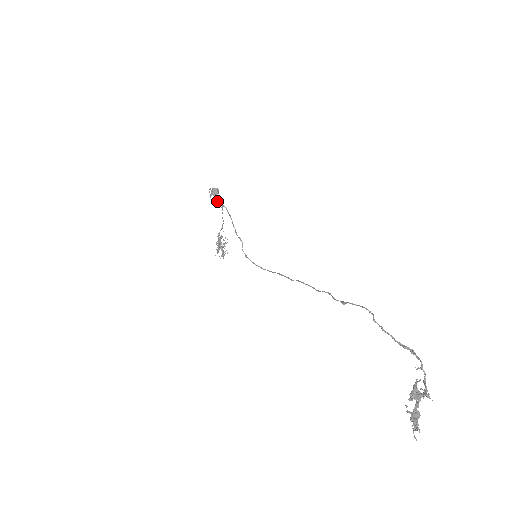
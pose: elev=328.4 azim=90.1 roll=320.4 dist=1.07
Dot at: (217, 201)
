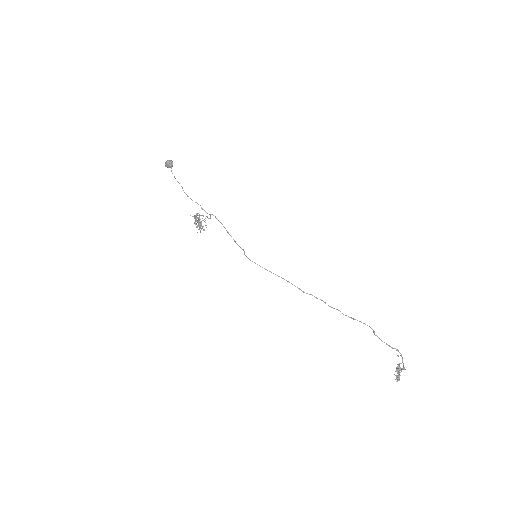
Dot at: (201, 207)
